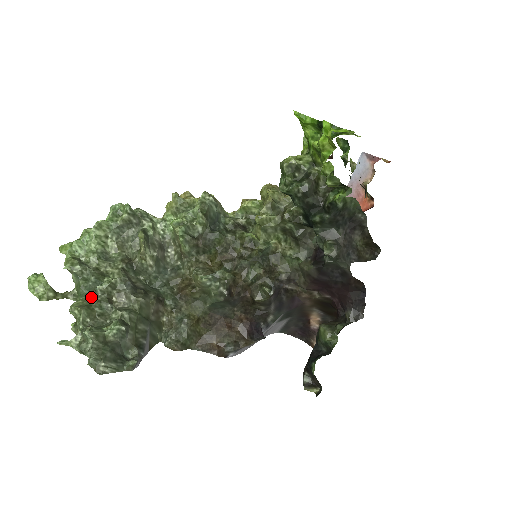
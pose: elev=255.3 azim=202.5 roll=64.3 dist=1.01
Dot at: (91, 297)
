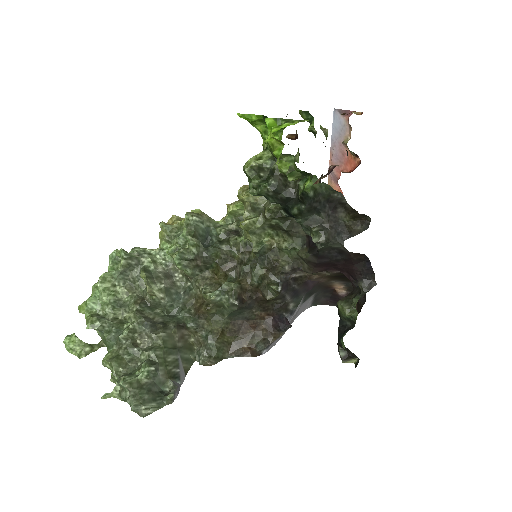
Dot at: (118, 347)
